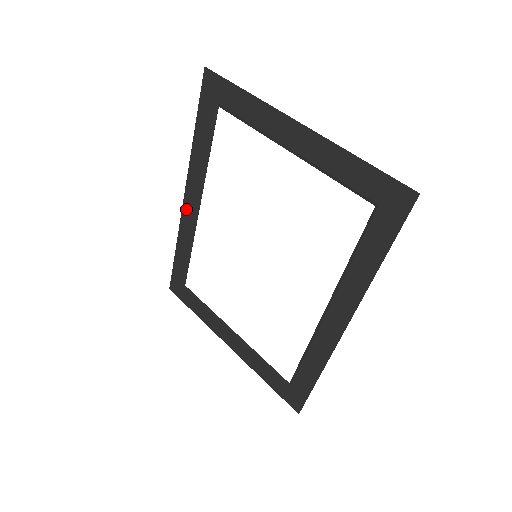
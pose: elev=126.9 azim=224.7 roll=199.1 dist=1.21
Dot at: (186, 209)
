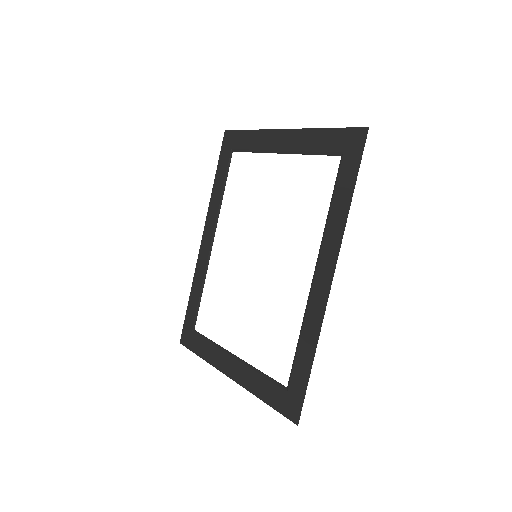
Dot at: (203, 248)
